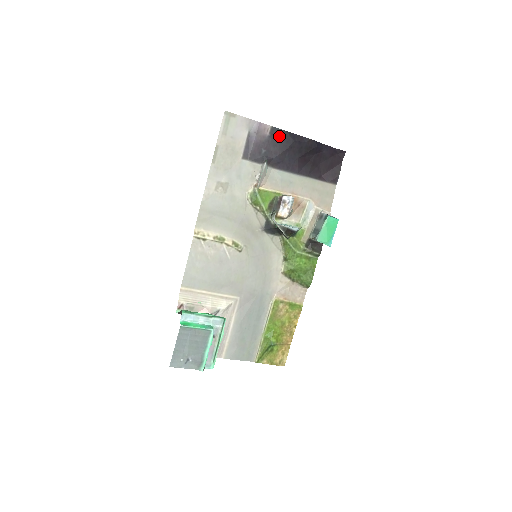
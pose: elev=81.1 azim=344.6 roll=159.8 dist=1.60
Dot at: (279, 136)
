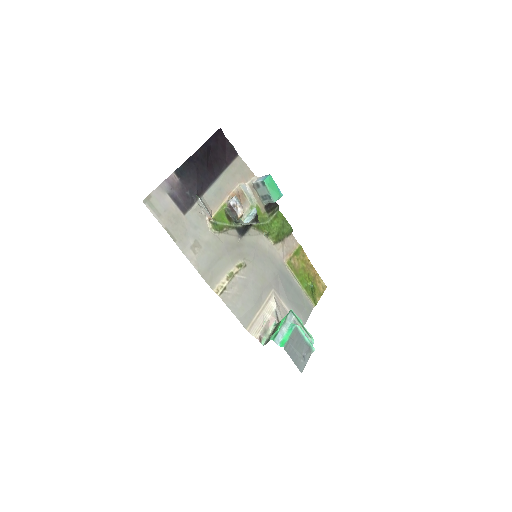
Dot at: (184, 172)
